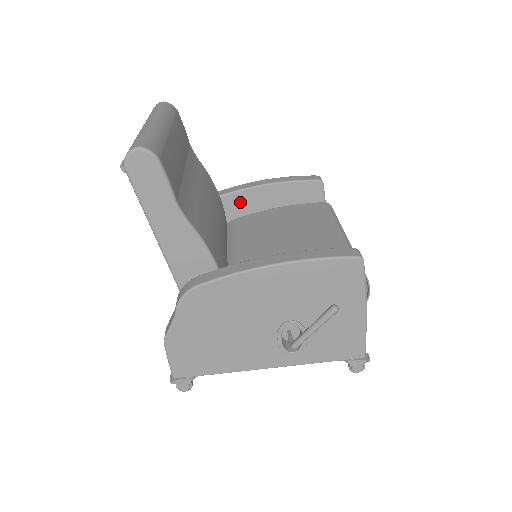
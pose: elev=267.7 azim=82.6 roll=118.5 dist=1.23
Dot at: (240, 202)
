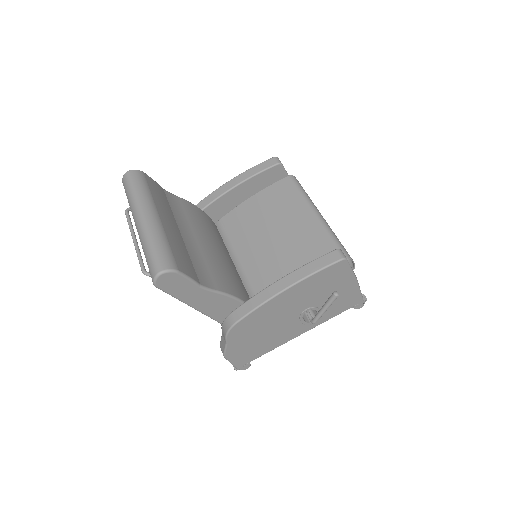
Dot at: (220, 206)
